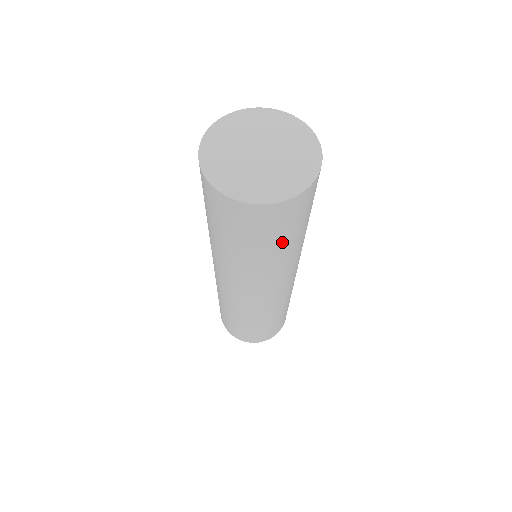
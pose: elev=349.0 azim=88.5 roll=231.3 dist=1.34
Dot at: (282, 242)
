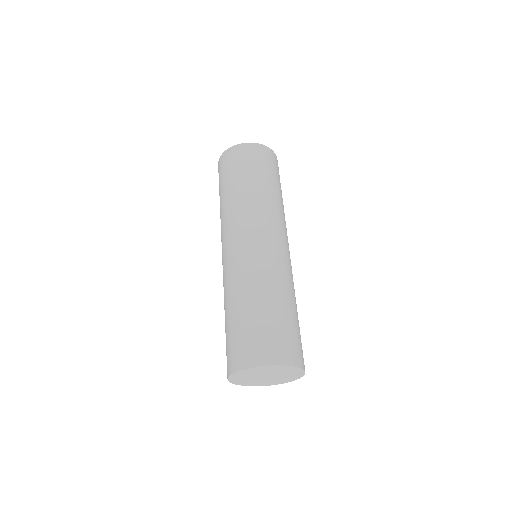
Dot at: (281, 191)
